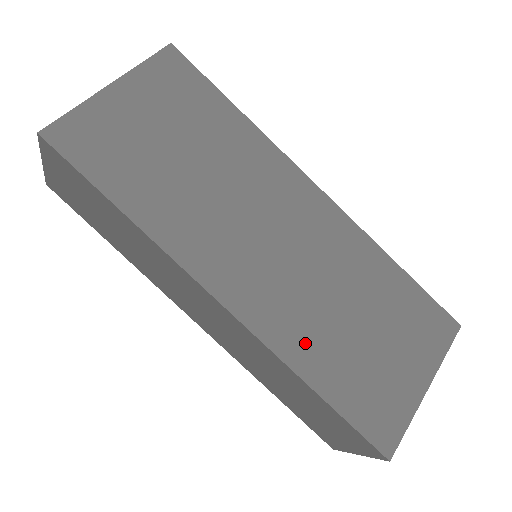
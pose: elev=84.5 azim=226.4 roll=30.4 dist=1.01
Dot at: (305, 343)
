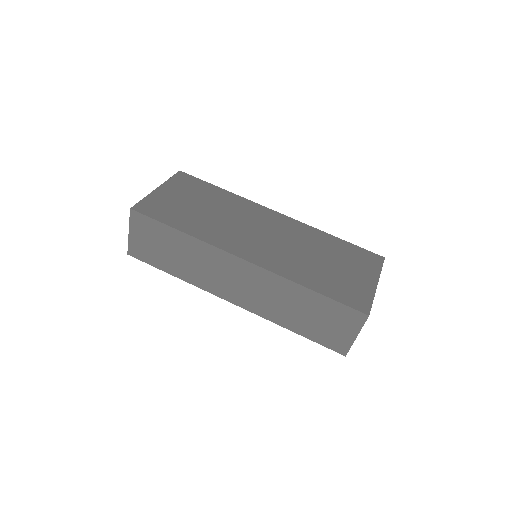
Dot at: (297, 271)
